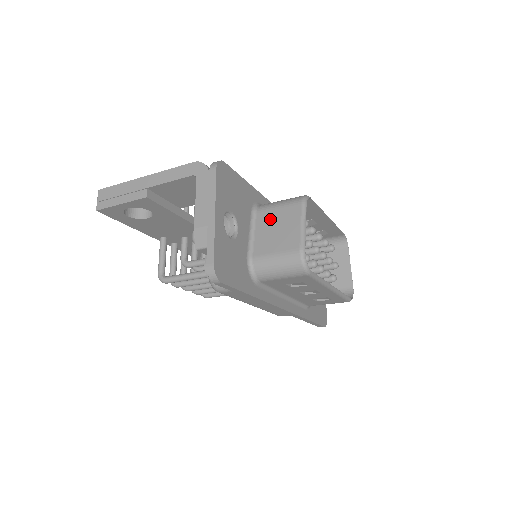
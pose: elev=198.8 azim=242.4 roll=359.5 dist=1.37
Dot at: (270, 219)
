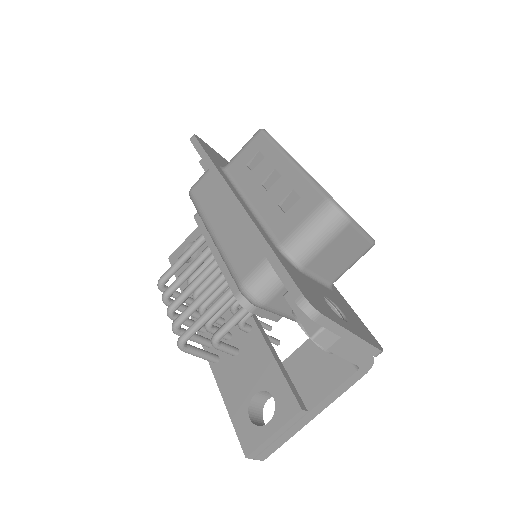
Dot at: occluded
